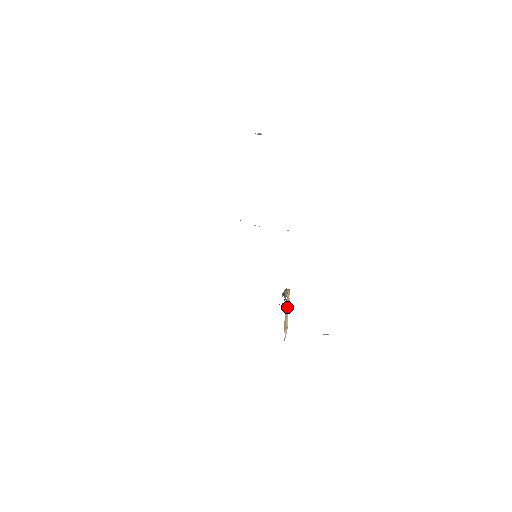
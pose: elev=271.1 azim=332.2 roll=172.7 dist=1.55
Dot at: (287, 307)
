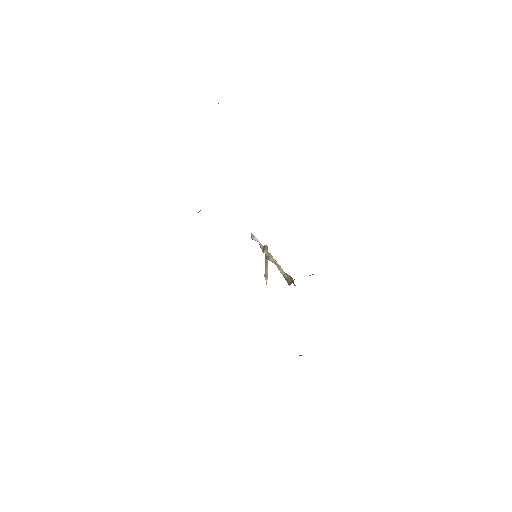
Dot at: (266, 261)
